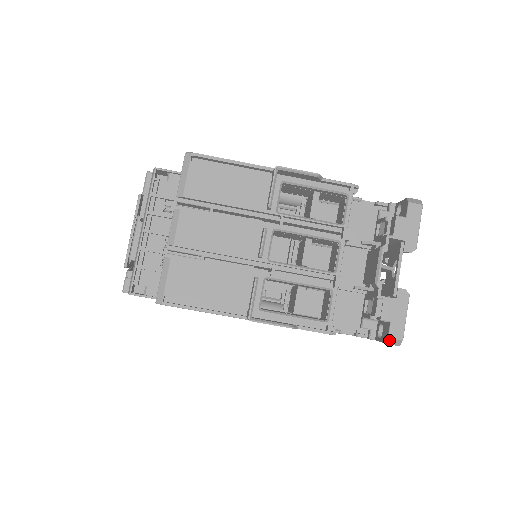
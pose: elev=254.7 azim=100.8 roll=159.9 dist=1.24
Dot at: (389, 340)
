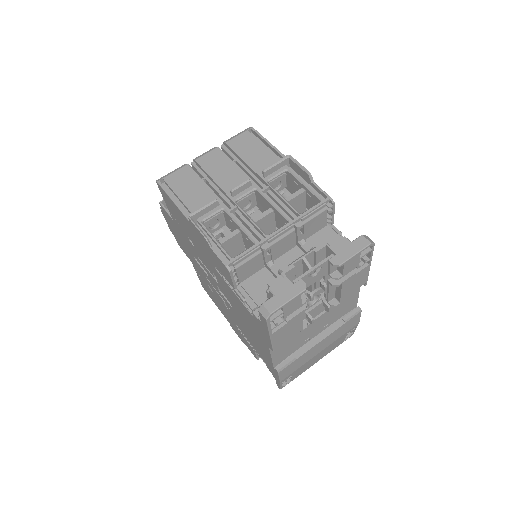
Dot at: (262, 307)
